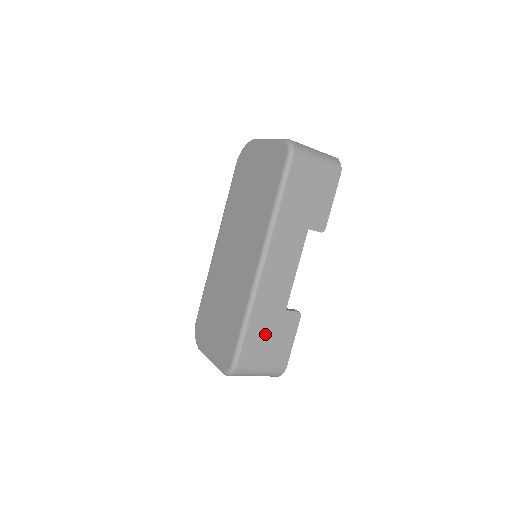
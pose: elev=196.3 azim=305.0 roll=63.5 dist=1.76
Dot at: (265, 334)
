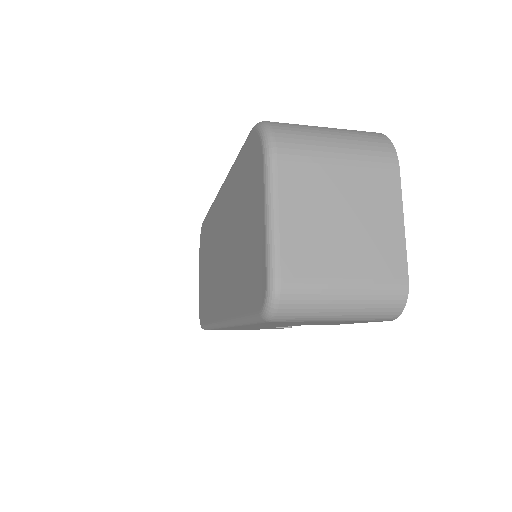
Dot at: occluded
